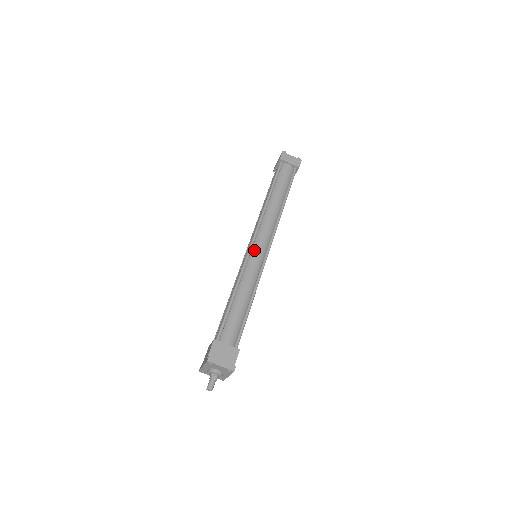
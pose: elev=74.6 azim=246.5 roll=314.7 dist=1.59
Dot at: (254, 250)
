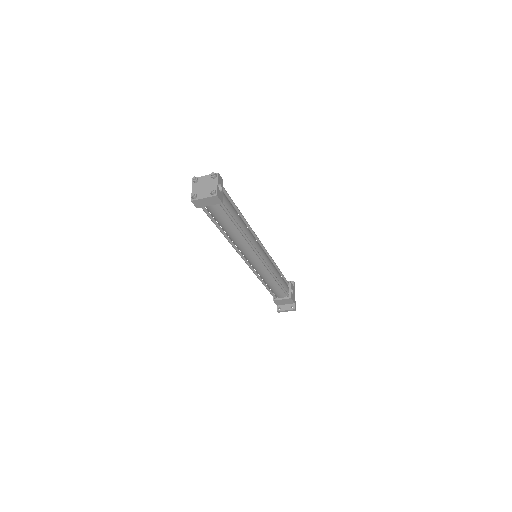
Dot at: (252, 264)
